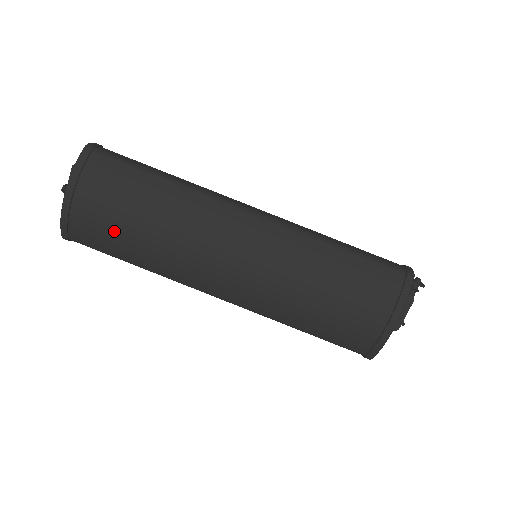
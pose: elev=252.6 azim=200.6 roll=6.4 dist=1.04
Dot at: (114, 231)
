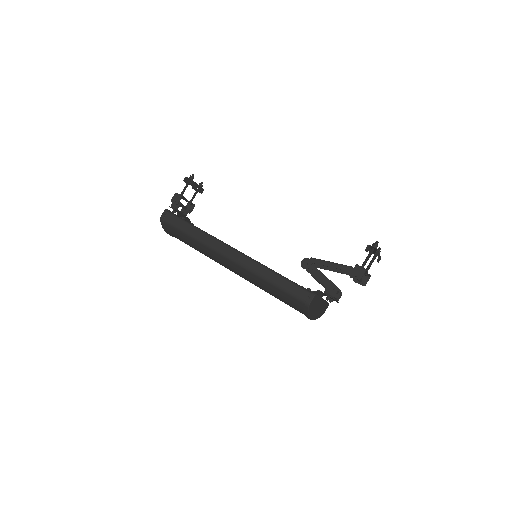
Dot at: occluded
